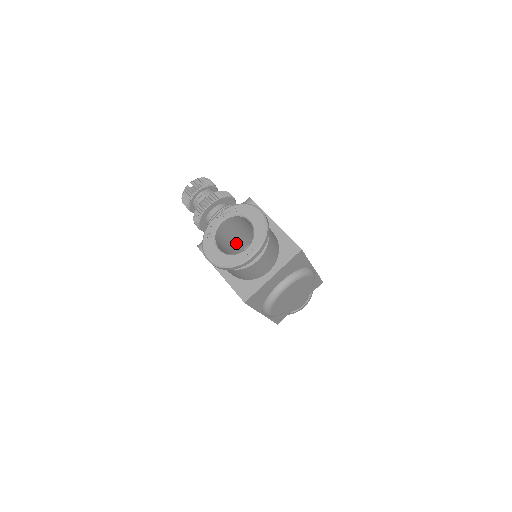
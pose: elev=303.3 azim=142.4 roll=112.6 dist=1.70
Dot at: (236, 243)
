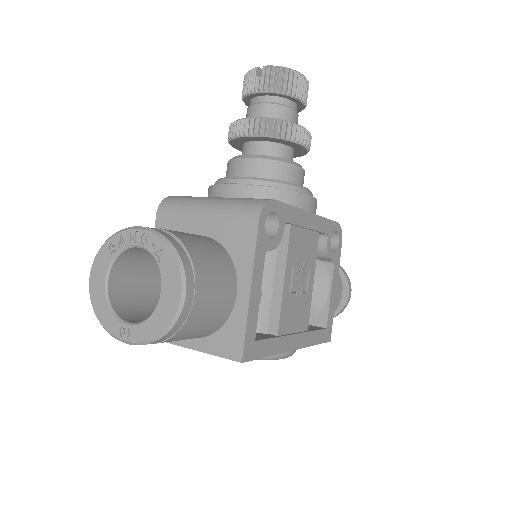
Dot at: occluded
